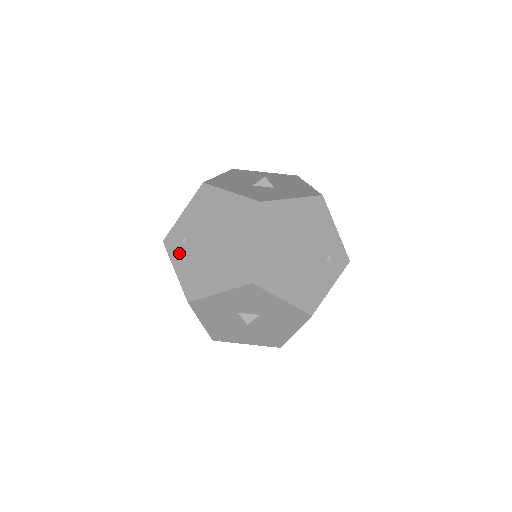
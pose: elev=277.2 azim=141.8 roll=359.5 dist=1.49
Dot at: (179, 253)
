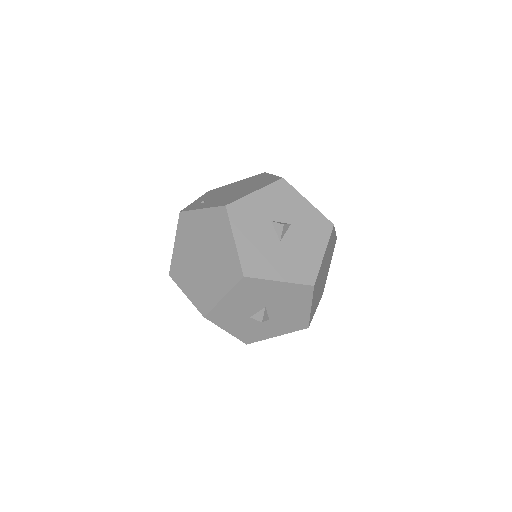
Dot at: (201, 205)
